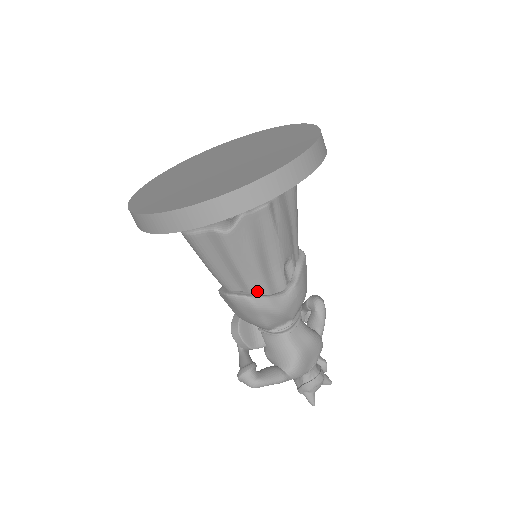
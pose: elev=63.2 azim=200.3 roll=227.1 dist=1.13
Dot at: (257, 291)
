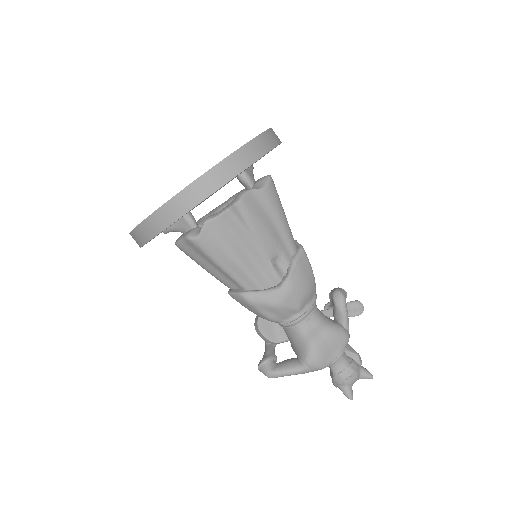
Dot at: (249, 287)
